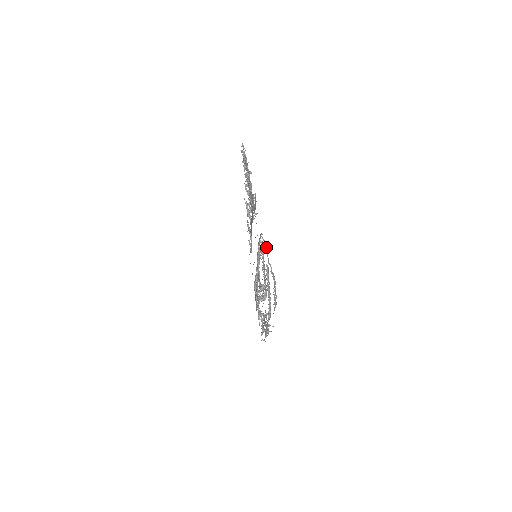
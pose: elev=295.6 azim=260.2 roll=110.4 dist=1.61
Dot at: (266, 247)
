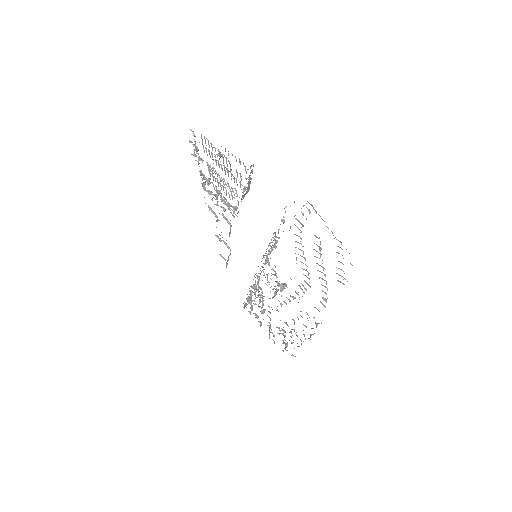
Dot at: occluded
